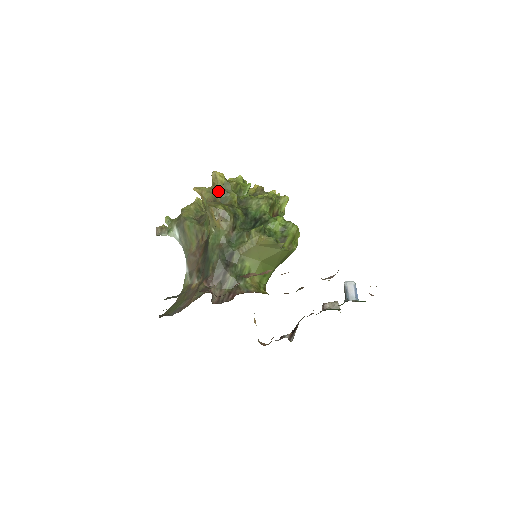
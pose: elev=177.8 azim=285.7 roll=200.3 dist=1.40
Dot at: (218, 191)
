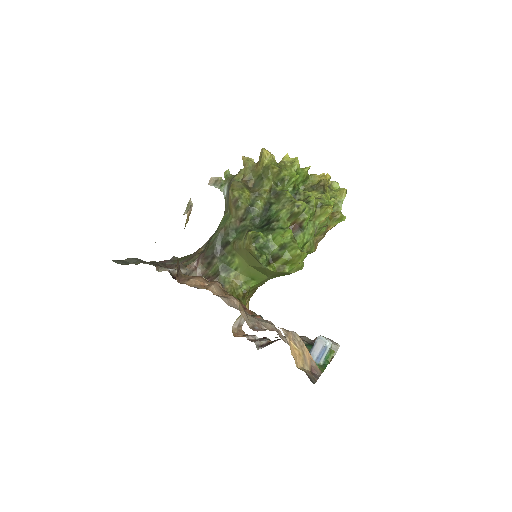
Dot at: (257, 172)
